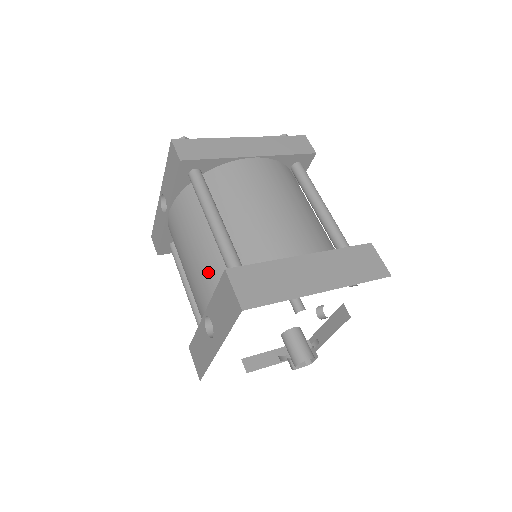
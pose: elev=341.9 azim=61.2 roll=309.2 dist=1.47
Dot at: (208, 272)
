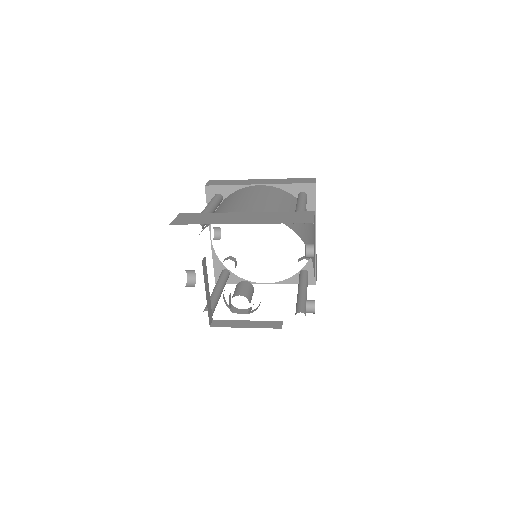
Dot at: occluded
